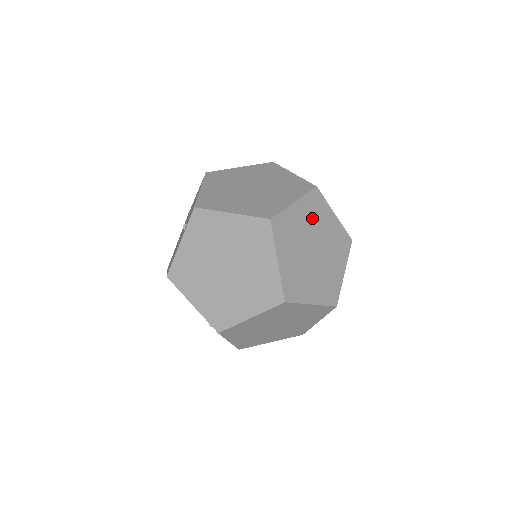
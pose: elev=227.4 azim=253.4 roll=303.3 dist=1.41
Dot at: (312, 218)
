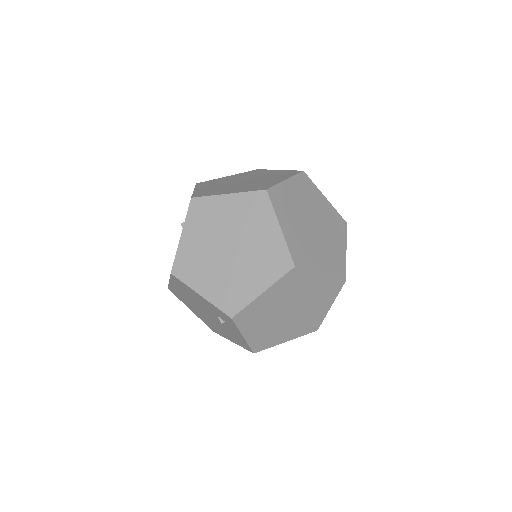
Dot at: (305, 196)
